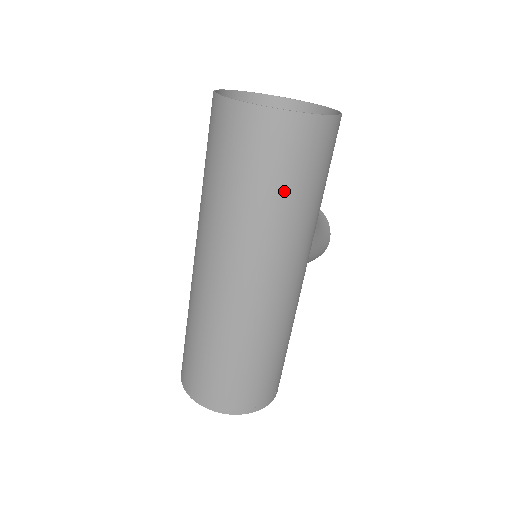
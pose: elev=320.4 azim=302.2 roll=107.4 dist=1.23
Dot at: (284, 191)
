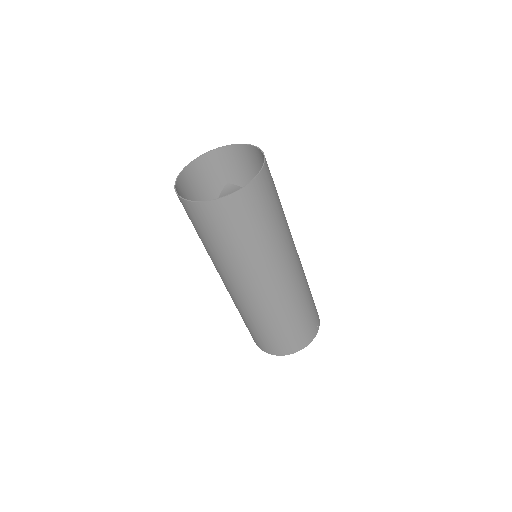
Dot at: (273, 218)
